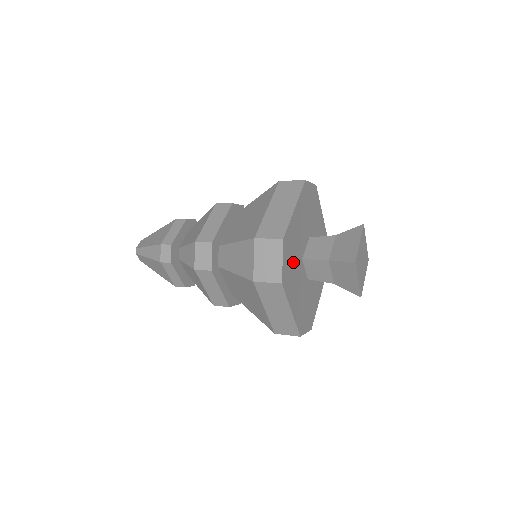
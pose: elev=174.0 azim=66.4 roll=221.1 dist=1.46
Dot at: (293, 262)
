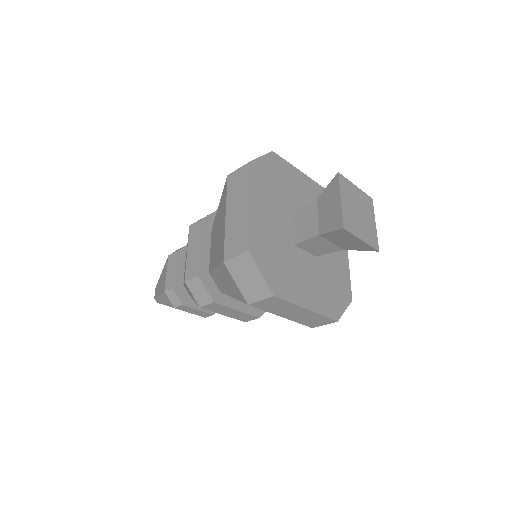
Dot at: (280, 260)
